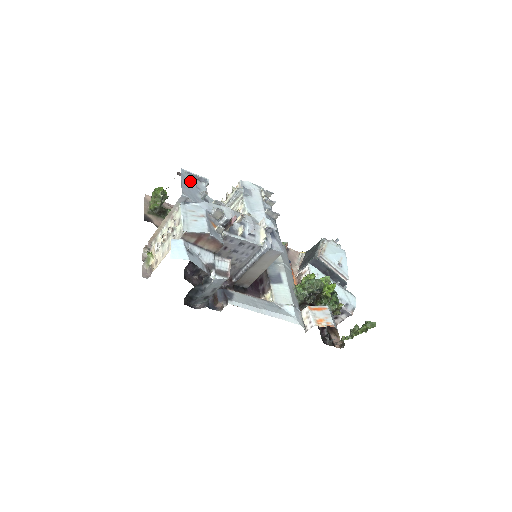
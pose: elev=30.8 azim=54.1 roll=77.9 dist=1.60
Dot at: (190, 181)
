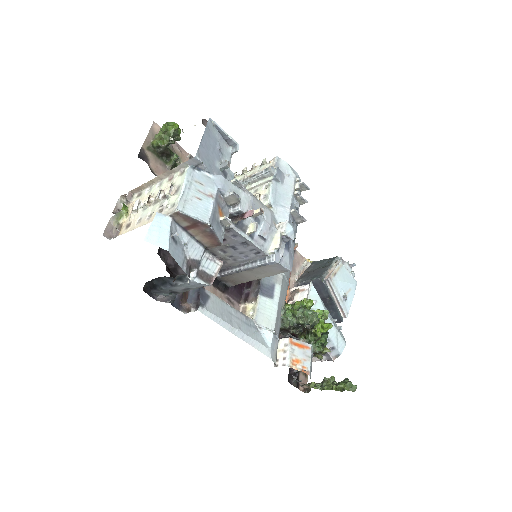
Dot at: (214, 139)
